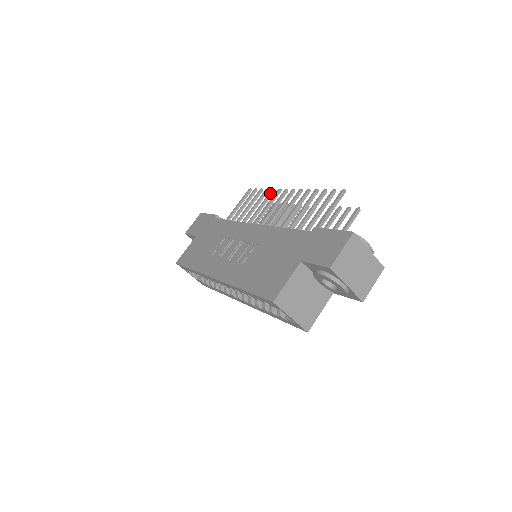
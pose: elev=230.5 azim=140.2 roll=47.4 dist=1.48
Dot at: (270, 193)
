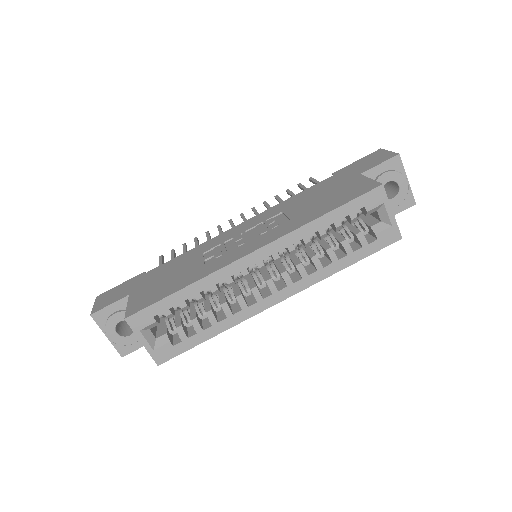
Dot at: (208, 232)
